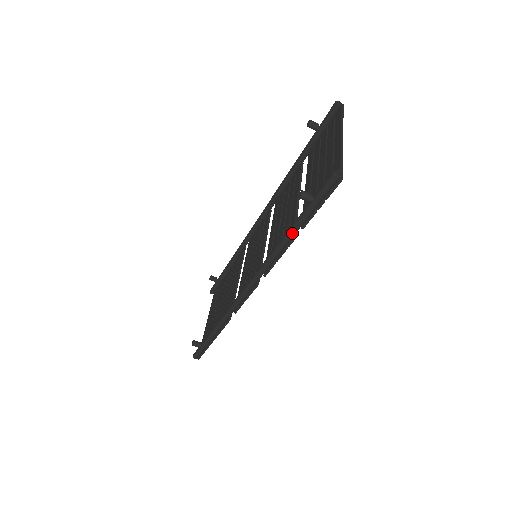
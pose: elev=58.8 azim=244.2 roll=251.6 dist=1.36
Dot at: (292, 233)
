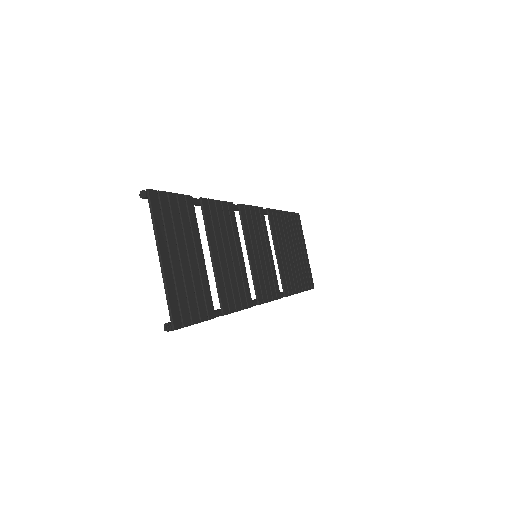
Dot at: occluded
